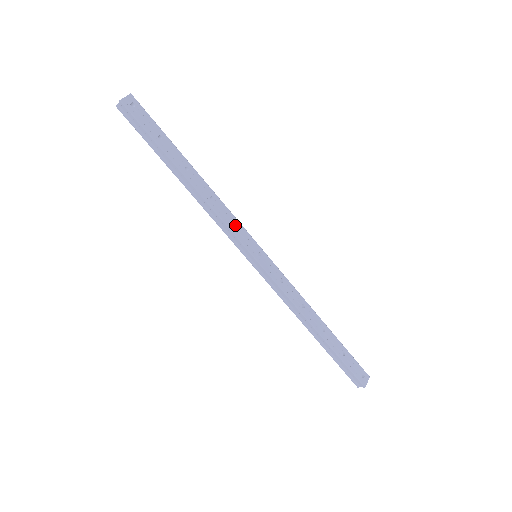
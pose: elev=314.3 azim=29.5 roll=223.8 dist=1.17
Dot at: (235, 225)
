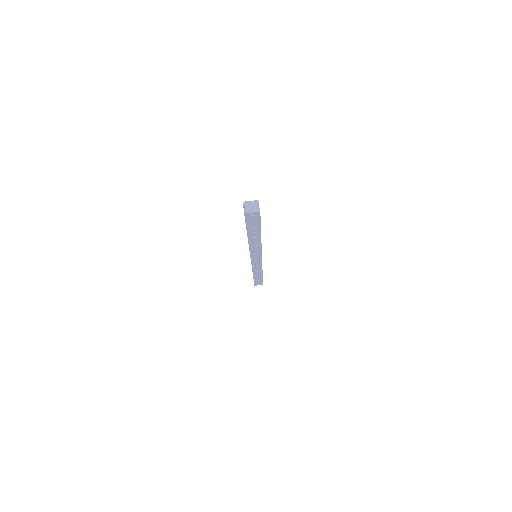
Dot at: (257, 252)
